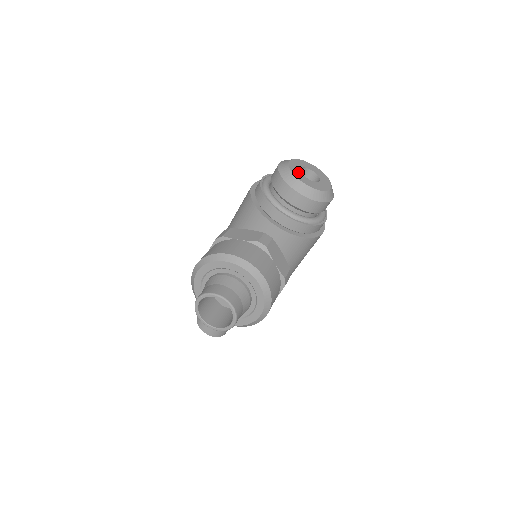
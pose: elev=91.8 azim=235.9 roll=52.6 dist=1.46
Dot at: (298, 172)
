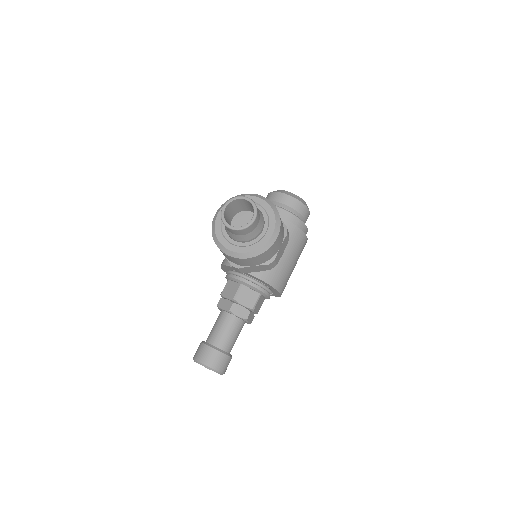
Dot at: occluded
